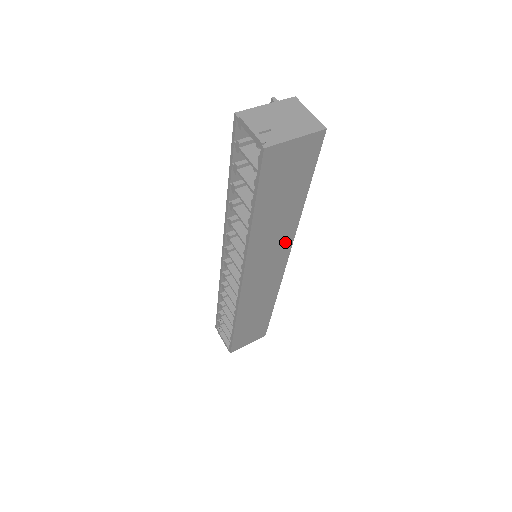
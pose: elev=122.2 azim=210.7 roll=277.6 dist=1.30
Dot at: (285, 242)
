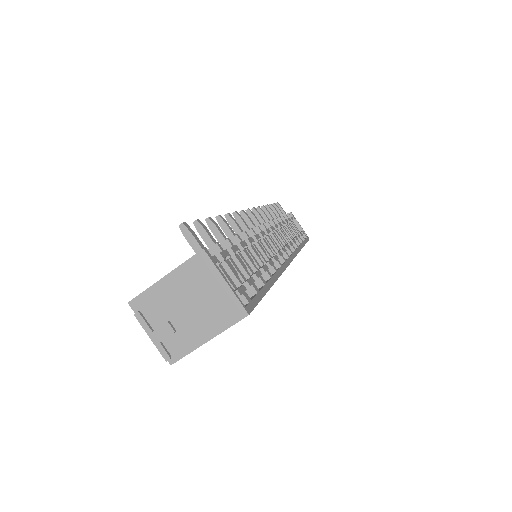
Dot at: occluded
